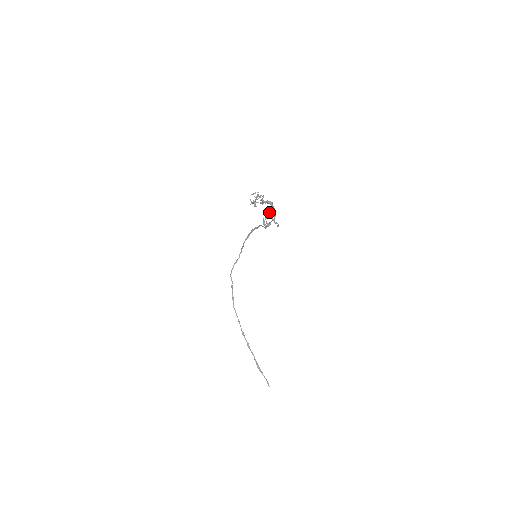
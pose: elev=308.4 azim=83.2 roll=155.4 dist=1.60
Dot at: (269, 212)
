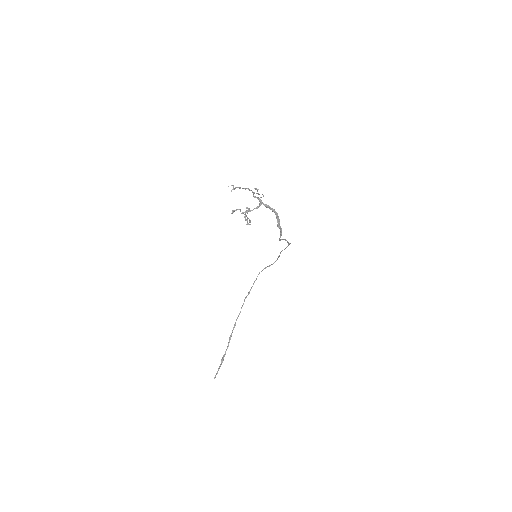
Dot at: (247, 207)
